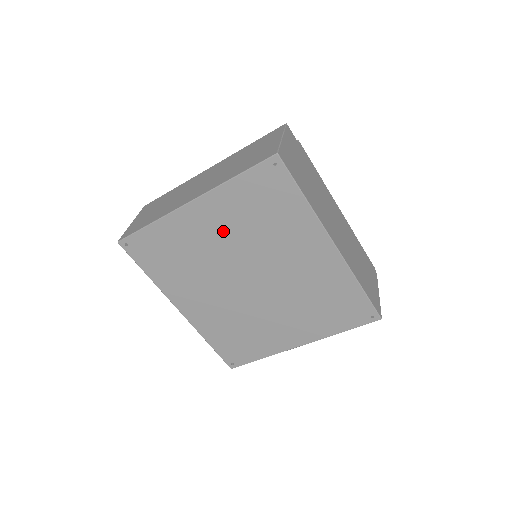
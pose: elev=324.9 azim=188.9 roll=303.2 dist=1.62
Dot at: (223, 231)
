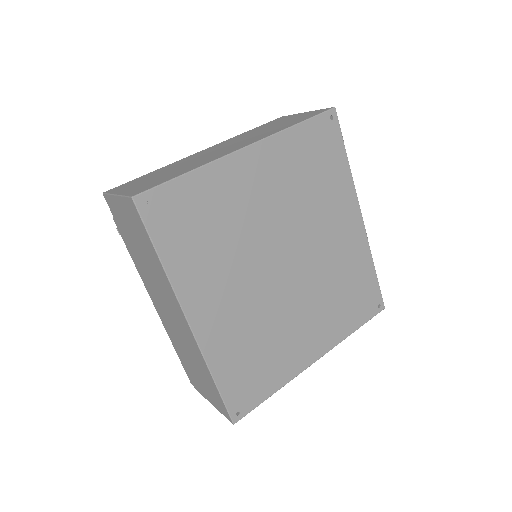
Dot at: (272, 191)
